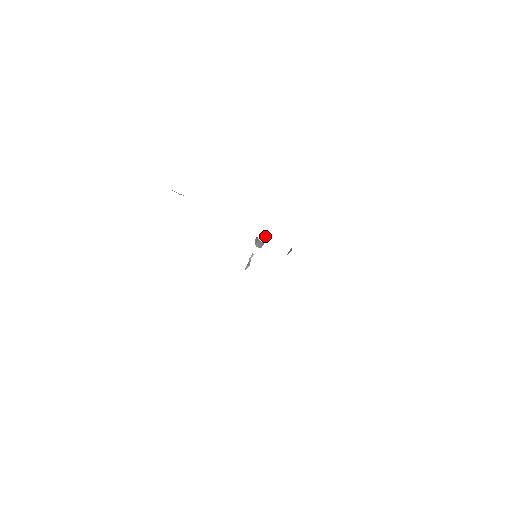
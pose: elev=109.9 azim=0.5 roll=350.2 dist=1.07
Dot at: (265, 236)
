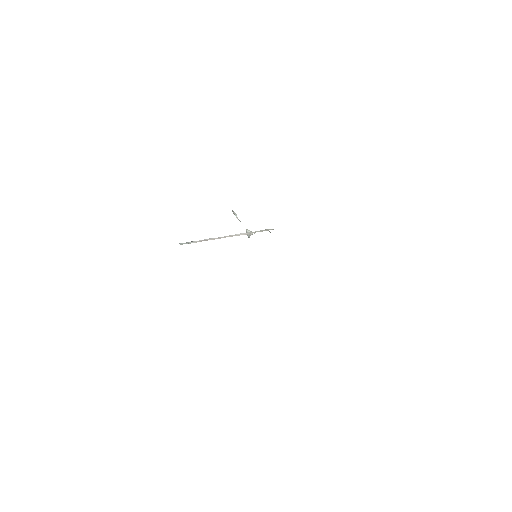
Dot at: occluded
